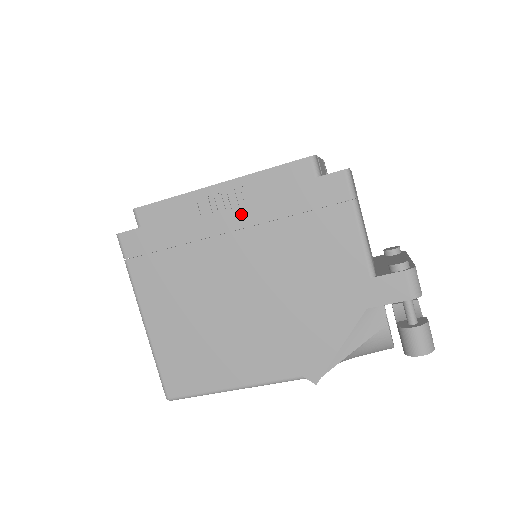
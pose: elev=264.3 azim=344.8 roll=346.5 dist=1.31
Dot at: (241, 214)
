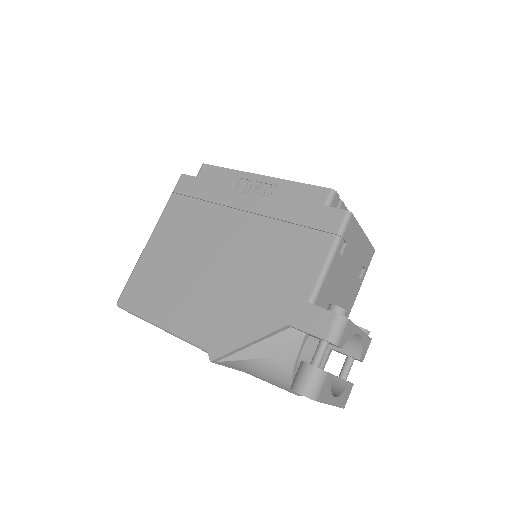
Dot at: (259, 203)
